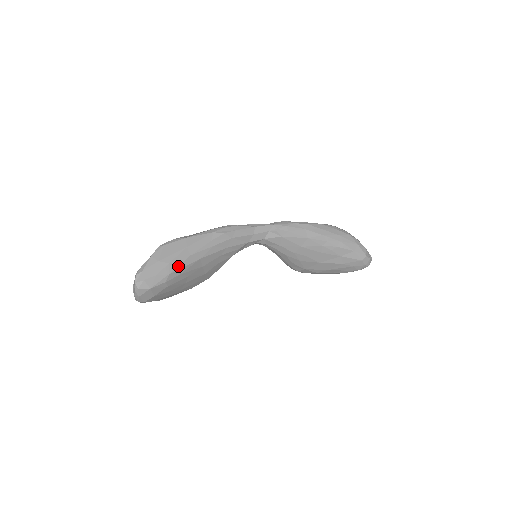
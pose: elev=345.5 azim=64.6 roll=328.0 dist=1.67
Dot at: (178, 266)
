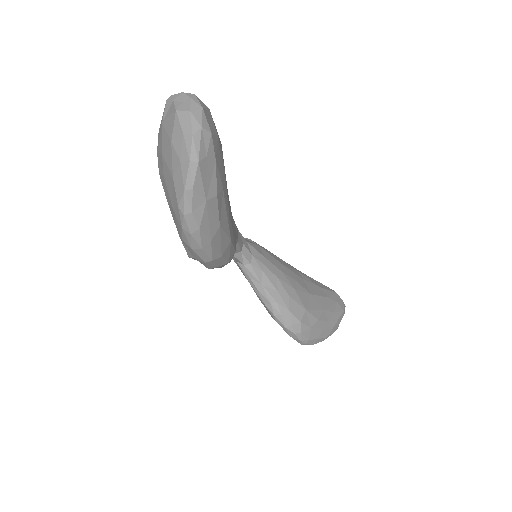
Dot at: occluded
